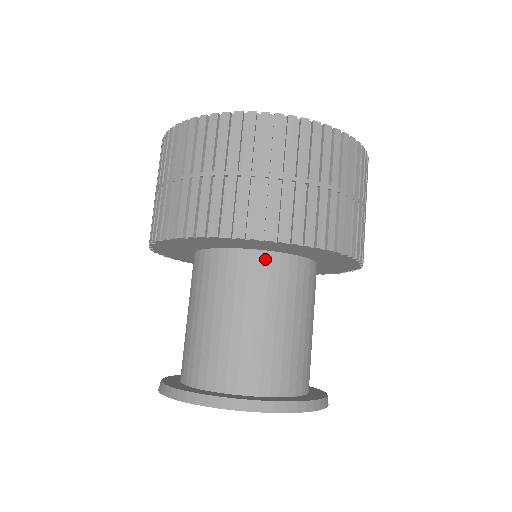
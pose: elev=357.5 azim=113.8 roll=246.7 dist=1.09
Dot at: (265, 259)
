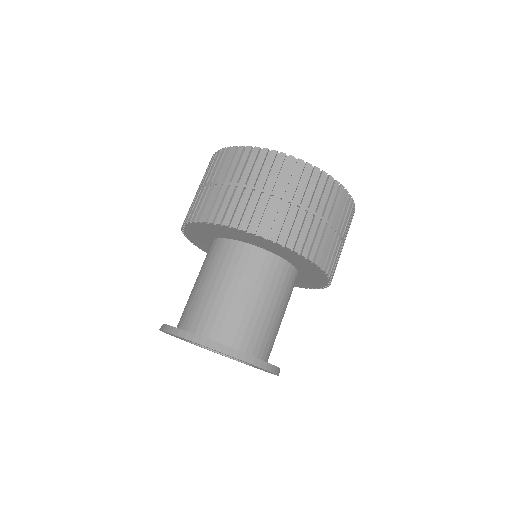
Dot at: (291, 270)
